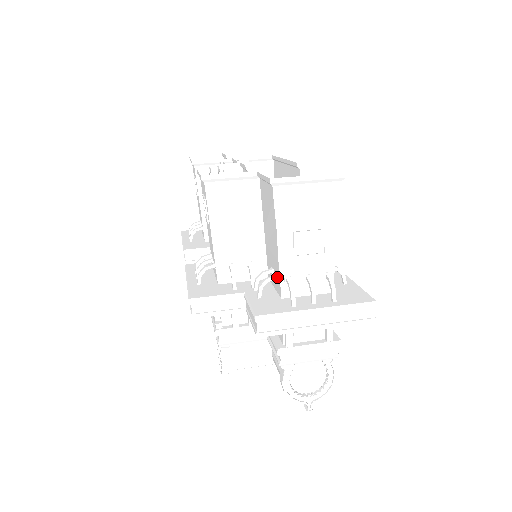
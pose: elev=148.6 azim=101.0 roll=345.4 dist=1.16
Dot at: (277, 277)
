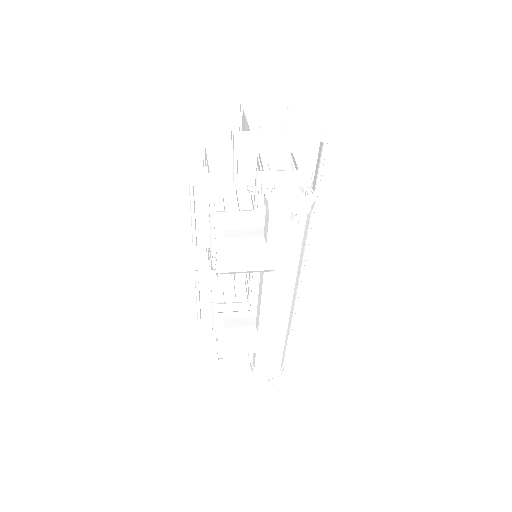
Dot at: occluded
